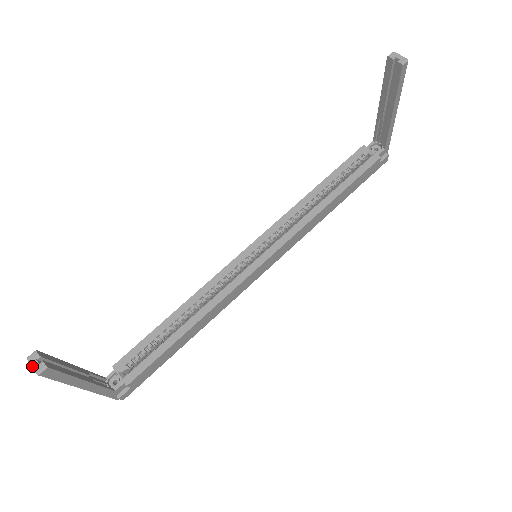
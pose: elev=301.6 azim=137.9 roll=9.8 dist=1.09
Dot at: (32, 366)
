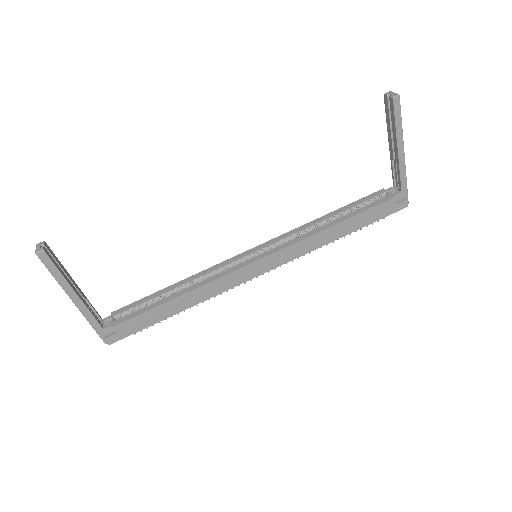
Dot at: (36, 248)
